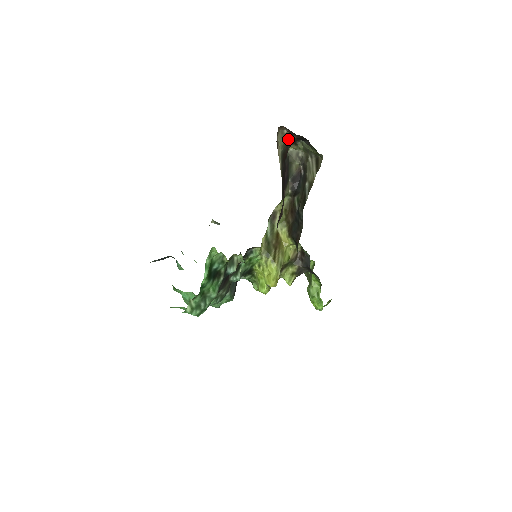
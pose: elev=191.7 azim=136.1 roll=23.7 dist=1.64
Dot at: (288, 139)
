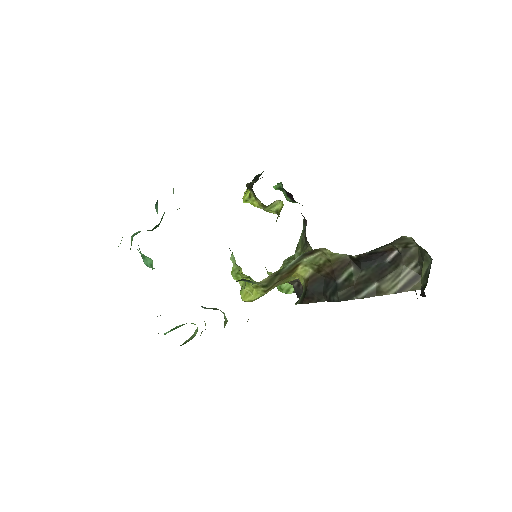
Dot at: occluded
